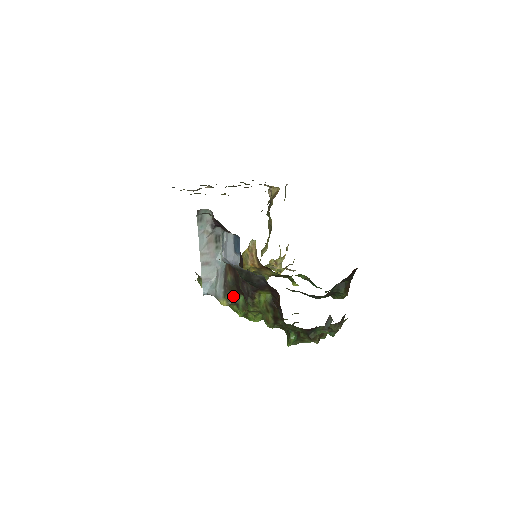
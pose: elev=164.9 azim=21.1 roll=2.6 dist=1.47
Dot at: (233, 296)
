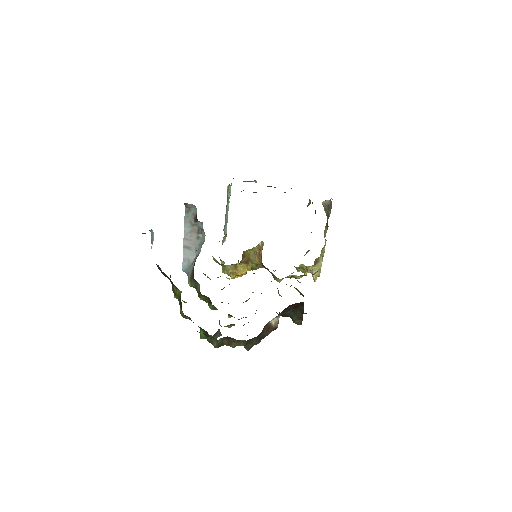
Dot at: (194, 281)
